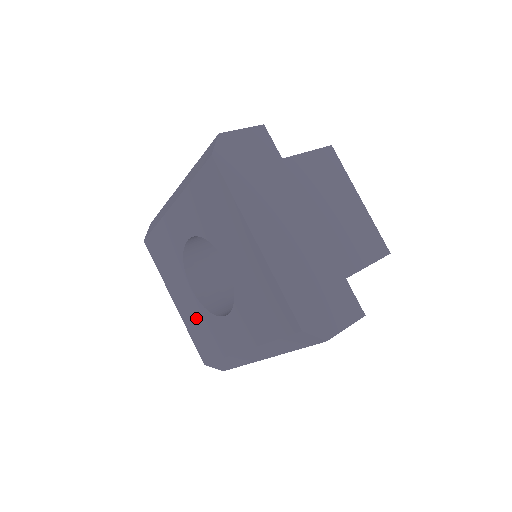
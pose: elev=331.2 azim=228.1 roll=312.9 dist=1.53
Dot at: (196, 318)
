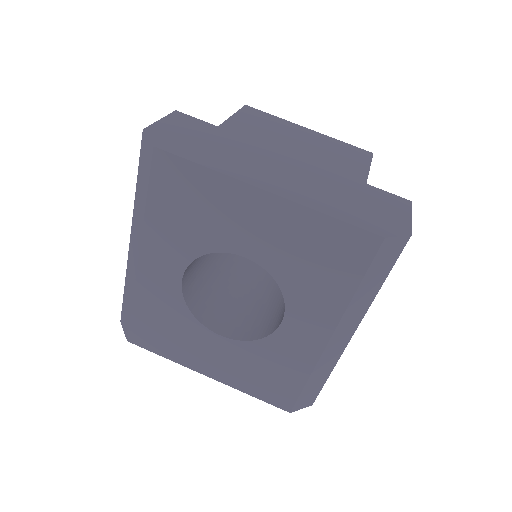
Dot at: (247, 365)
